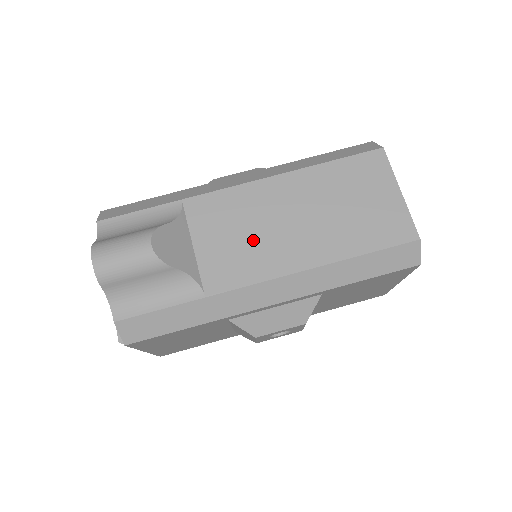
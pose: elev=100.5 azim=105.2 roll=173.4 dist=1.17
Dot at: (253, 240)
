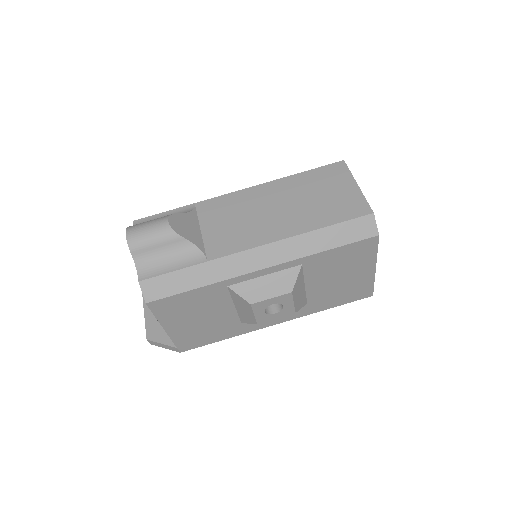
Dot at: (245, 223)
